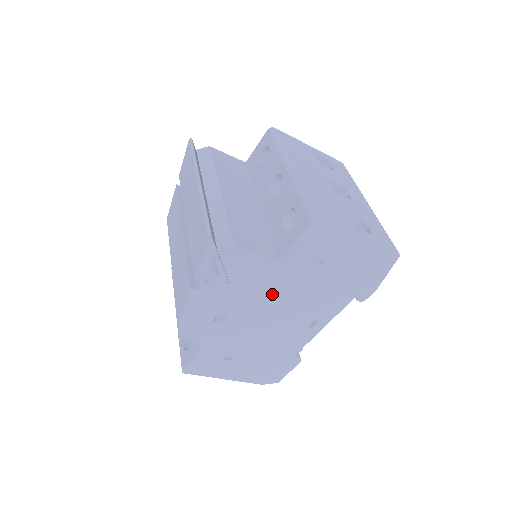
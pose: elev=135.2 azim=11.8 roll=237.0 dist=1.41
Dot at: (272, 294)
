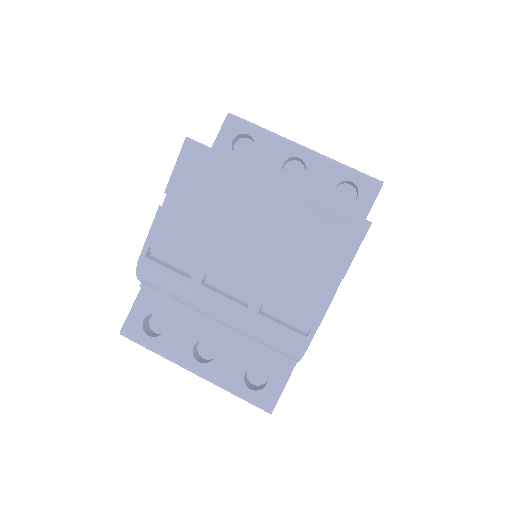
Dot at: occluded
